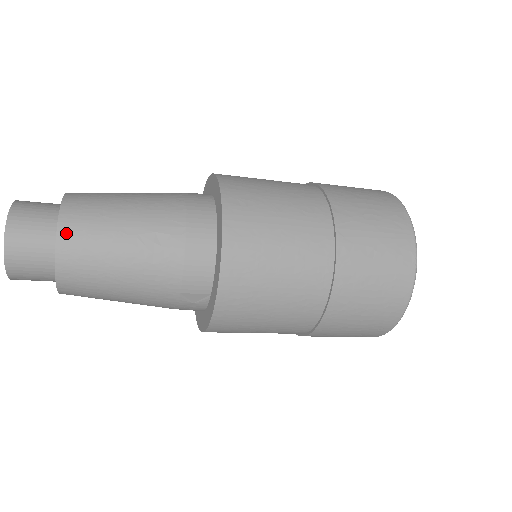
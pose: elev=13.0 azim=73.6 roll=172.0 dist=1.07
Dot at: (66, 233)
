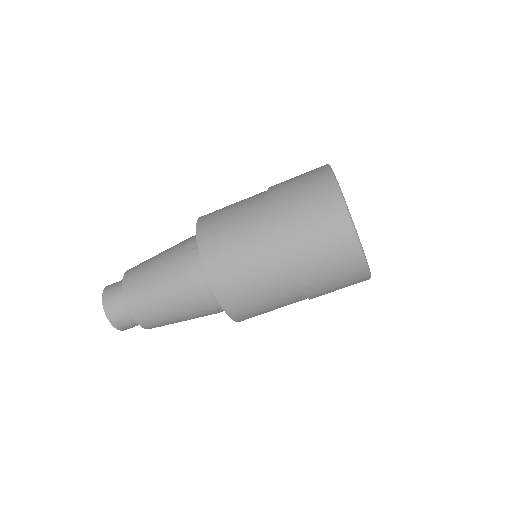
Dot at: occluded
